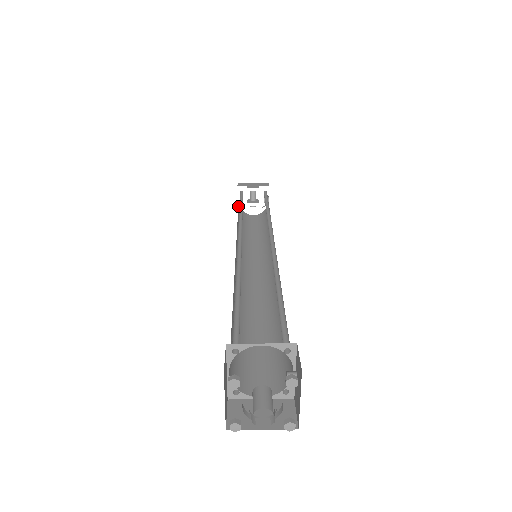
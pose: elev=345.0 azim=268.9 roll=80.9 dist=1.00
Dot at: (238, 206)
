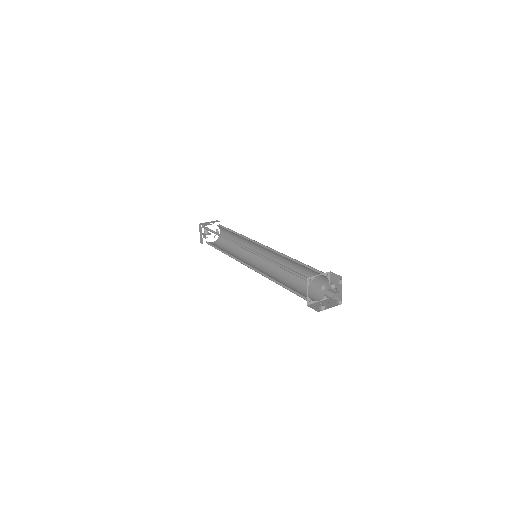
Dot at: occluded
